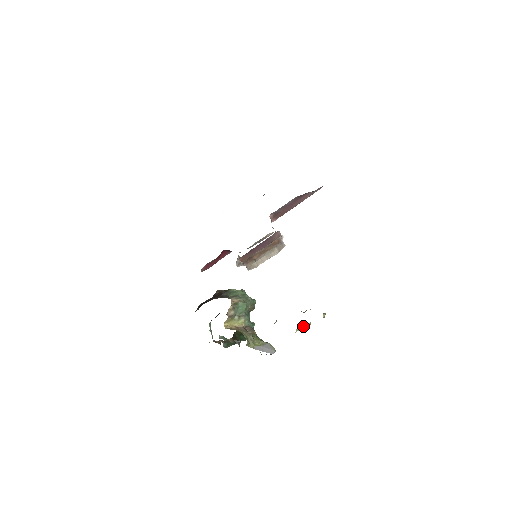
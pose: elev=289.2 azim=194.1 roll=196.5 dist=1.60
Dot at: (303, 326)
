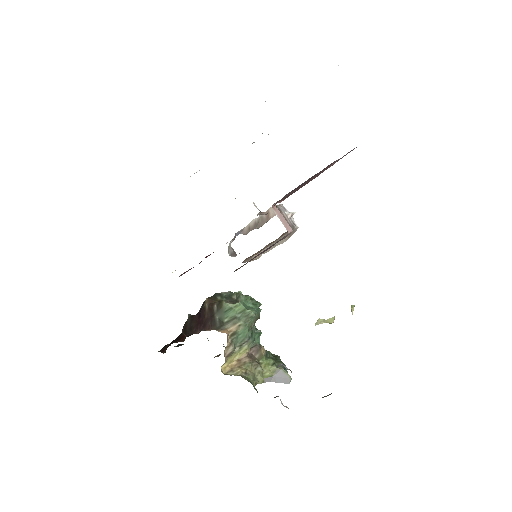
Dot at: (324, 320)
